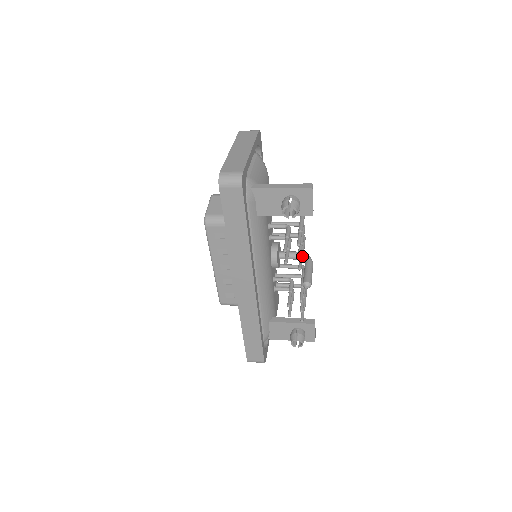
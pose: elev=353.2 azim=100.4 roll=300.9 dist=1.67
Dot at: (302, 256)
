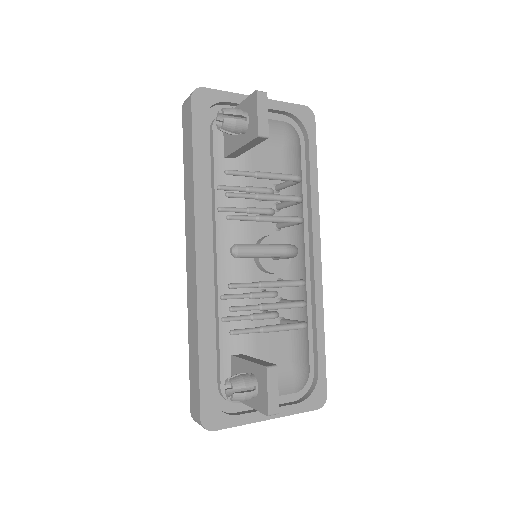
Dot at: (255, 216)
